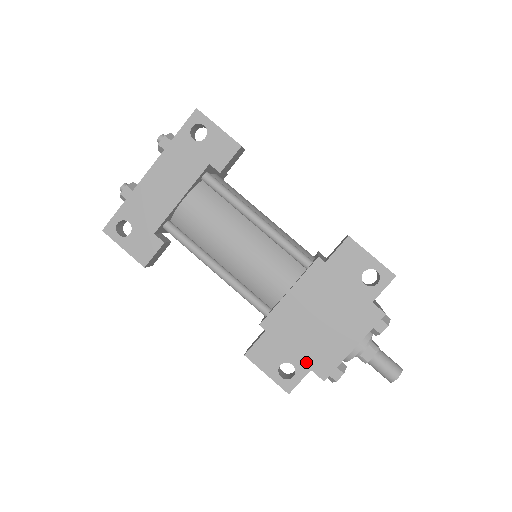
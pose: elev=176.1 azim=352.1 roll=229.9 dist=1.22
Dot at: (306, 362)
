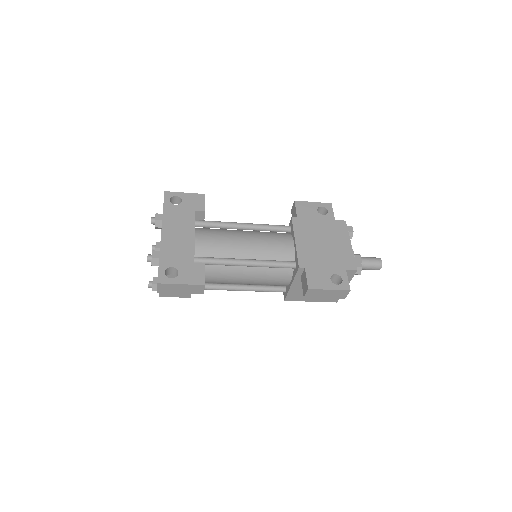
Dot at: (340, 268)
